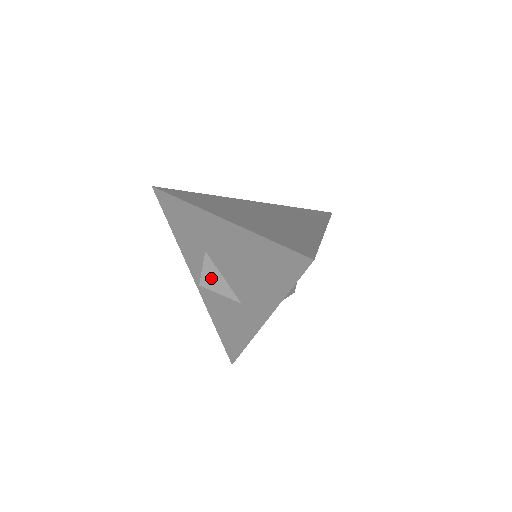
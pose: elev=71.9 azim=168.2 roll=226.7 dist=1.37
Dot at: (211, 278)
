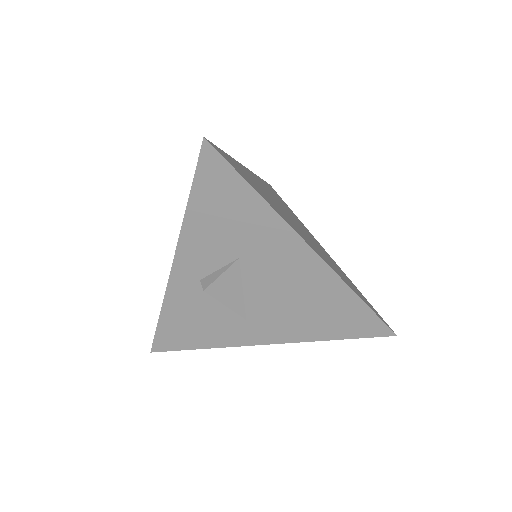
Dot at: (226, 287)
